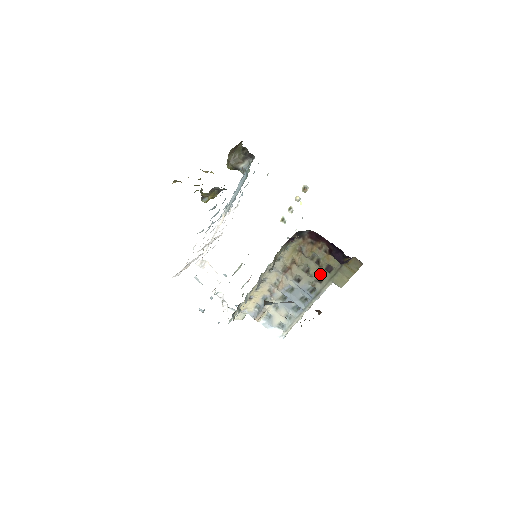
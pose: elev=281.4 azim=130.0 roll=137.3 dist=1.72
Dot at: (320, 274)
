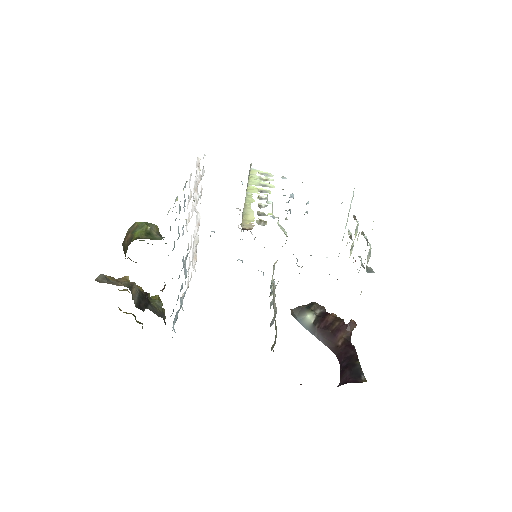
Dot at: occluded
